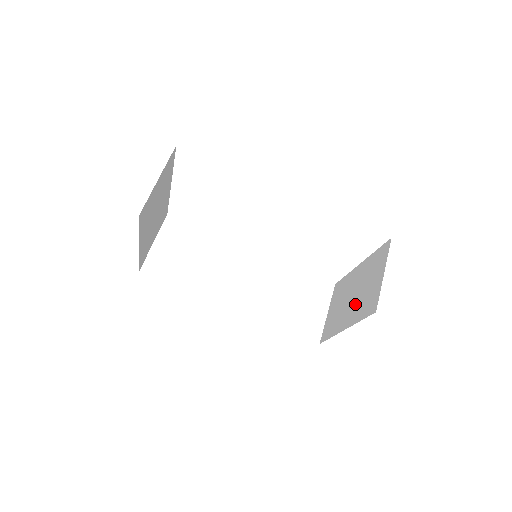
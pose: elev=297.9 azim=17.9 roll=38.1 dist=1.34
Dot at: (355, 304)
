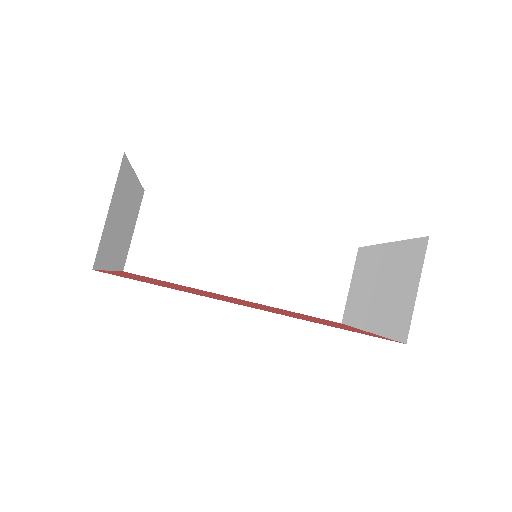
Dot at: (381, 305)
